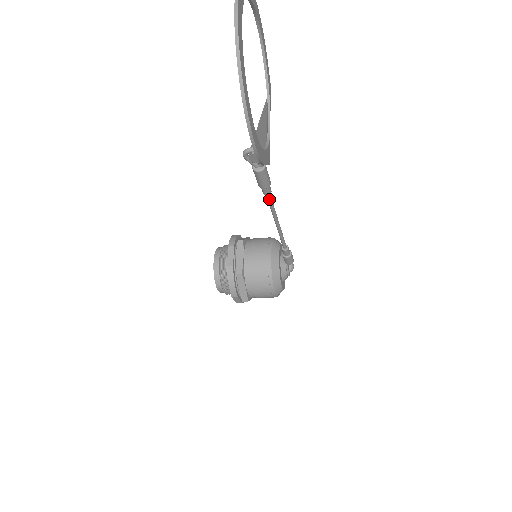
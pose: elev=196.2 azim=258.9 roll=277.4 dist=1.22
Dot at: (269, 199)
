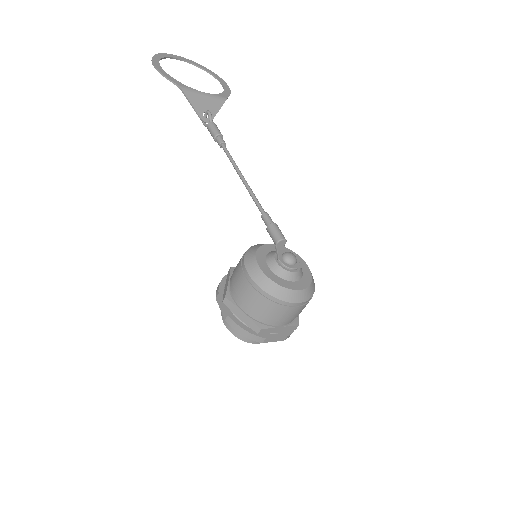
Dot at: (224, 150)
